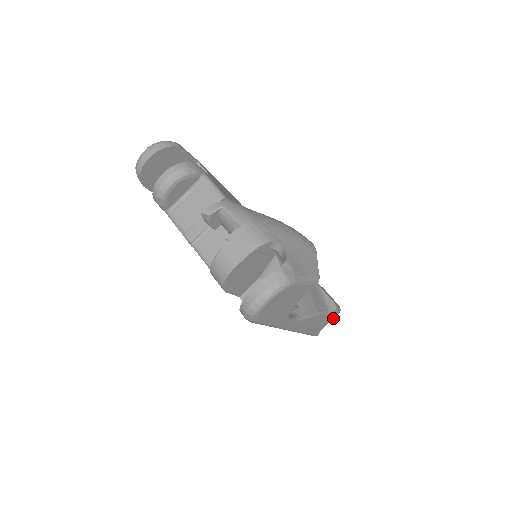
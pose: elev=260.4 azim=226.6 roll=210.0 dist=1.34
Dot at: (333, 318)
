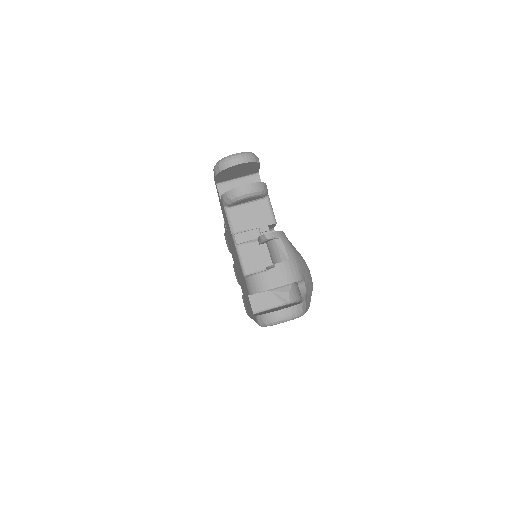
Dot at: occluded
